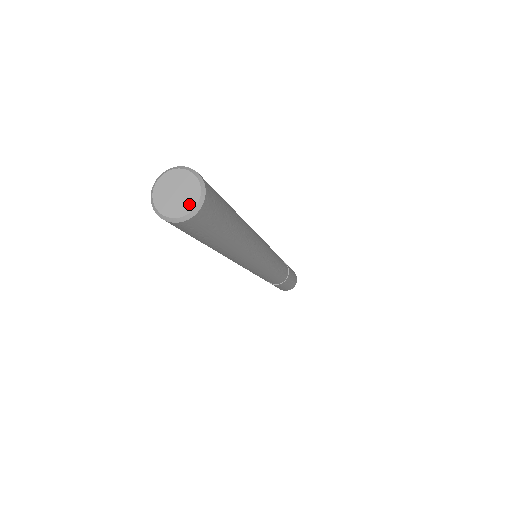
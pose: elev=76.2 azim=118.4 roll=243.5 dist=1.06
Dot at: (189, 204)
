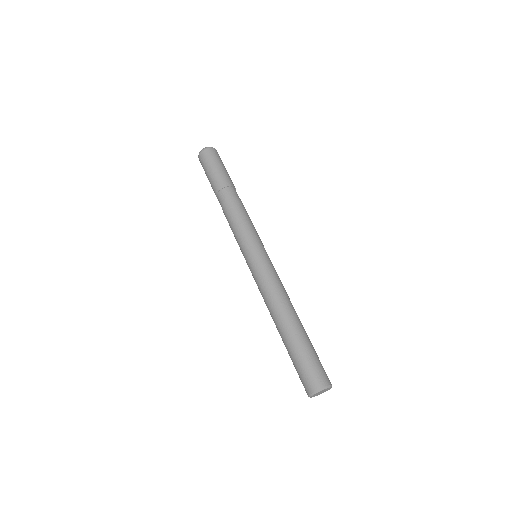
Dot at: (328, 389)
